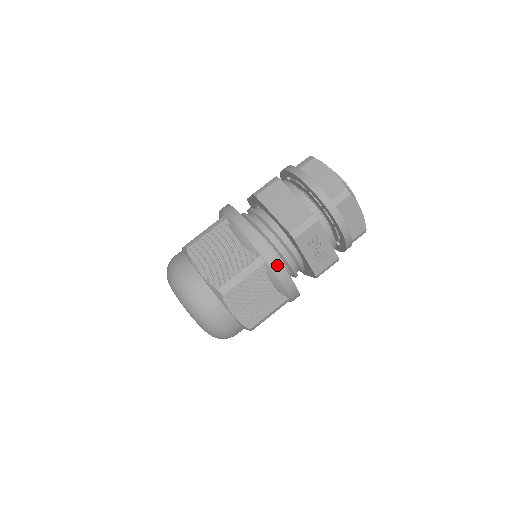
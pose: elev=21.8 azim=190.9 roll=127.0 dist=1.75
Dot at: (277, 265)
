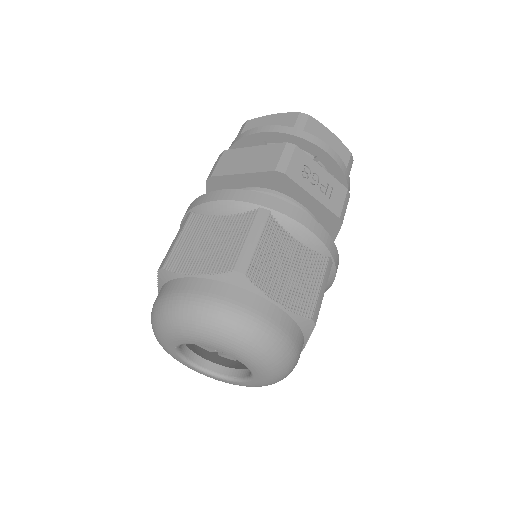
Dot at: (286, 207)
